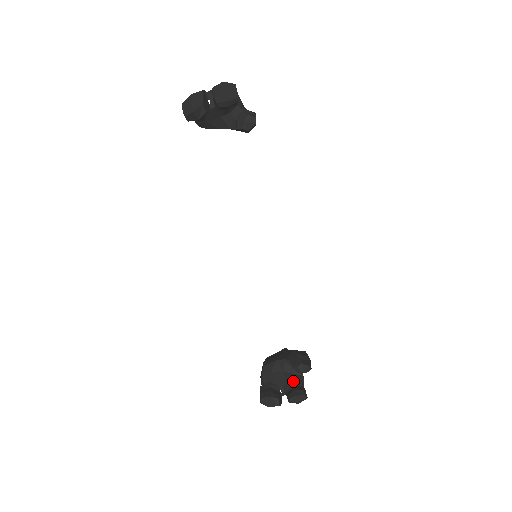
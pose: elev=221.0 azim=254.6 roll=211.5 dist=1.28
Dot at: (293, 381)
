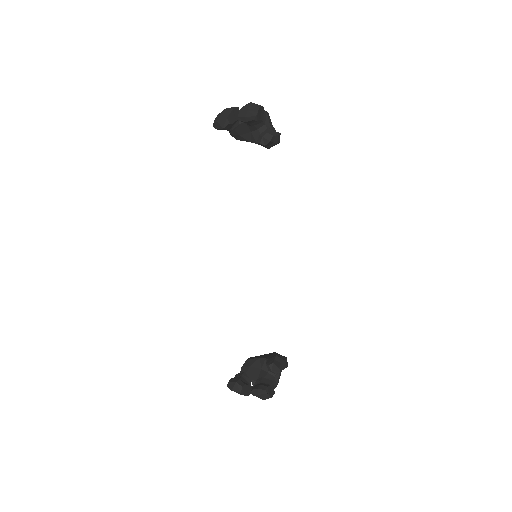
Dot at: (265, 378)
